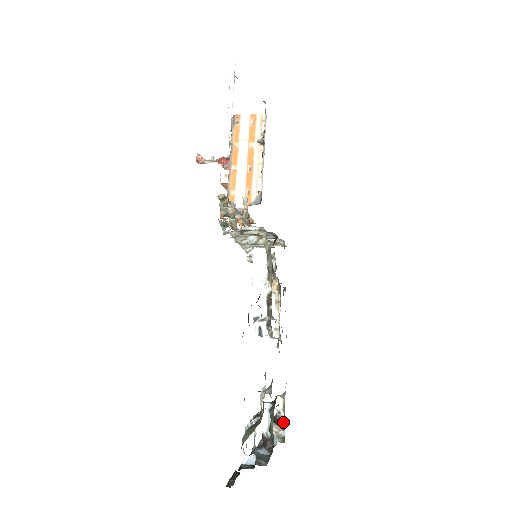
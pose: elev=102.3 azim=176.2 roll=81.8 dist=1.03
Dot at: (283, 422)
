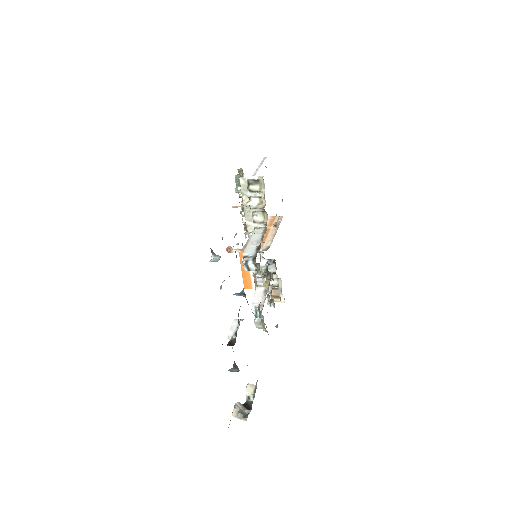
Dot at: (251, 405)
